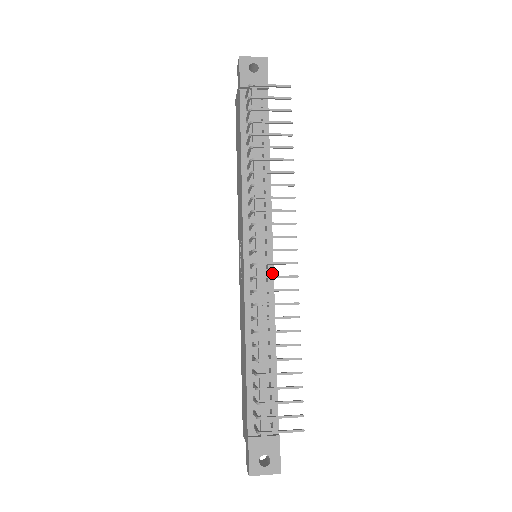
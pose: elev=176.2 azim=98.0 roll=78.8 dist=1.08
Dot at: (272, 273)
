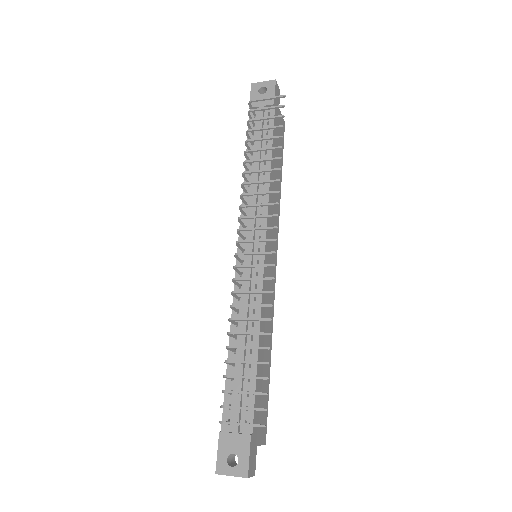
Dot at: (262, 268)
